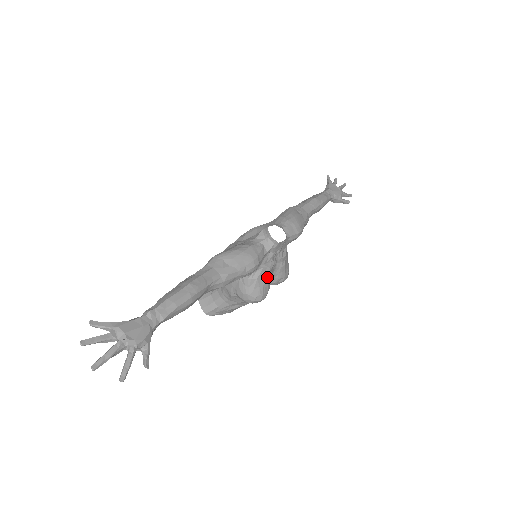
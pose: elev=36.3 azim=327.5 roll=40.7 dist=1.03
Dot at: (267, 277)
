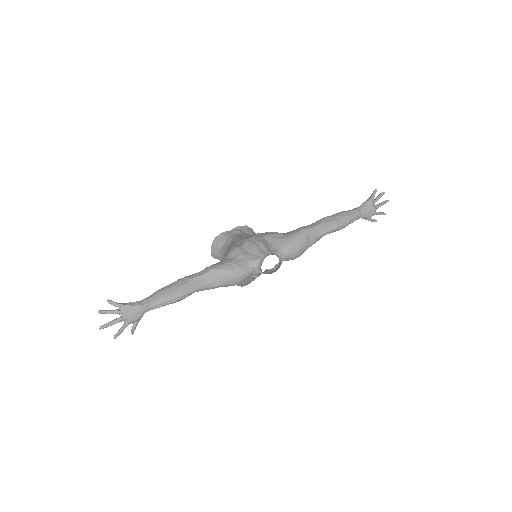
Dot at: (251, 280)
